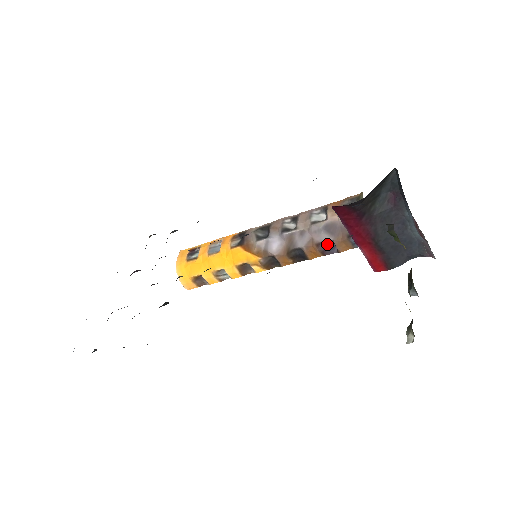
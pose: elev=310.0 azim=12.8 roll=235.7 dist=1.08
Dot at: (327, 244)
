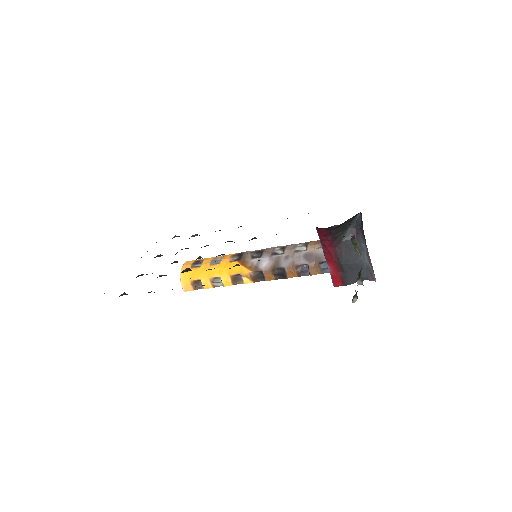
Dot at: (303, 268)
